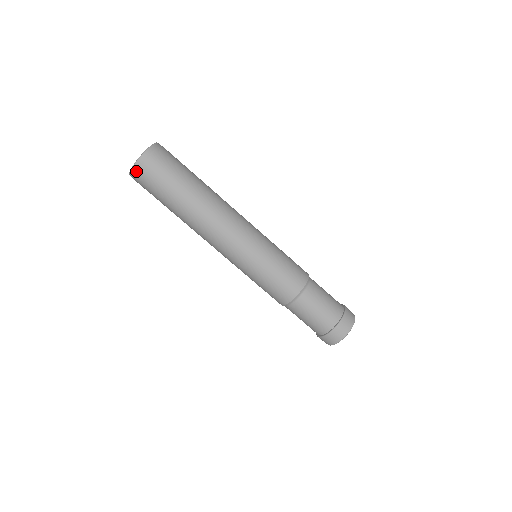
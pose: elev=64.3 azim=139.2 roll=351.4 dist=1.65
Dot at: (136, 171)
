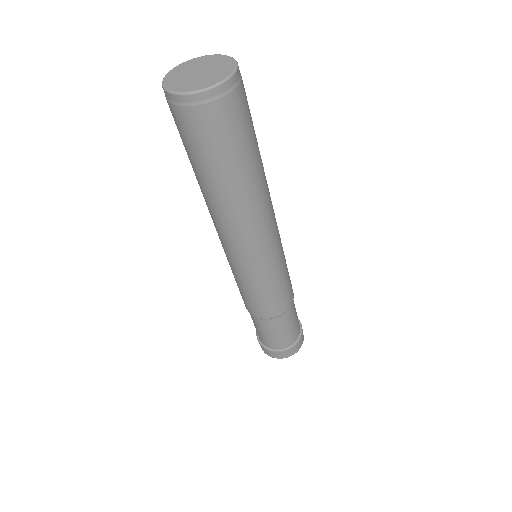
Dot at: (192, 102)
